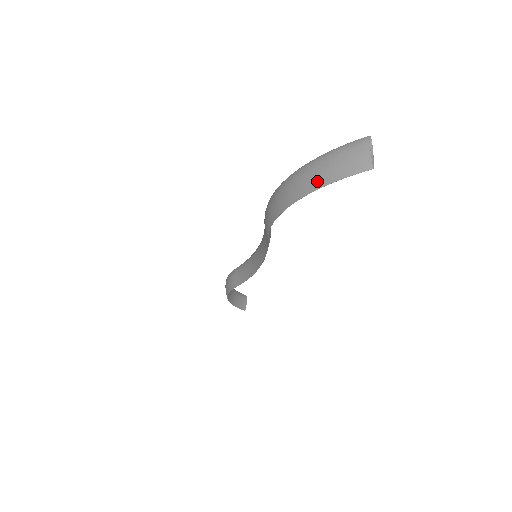
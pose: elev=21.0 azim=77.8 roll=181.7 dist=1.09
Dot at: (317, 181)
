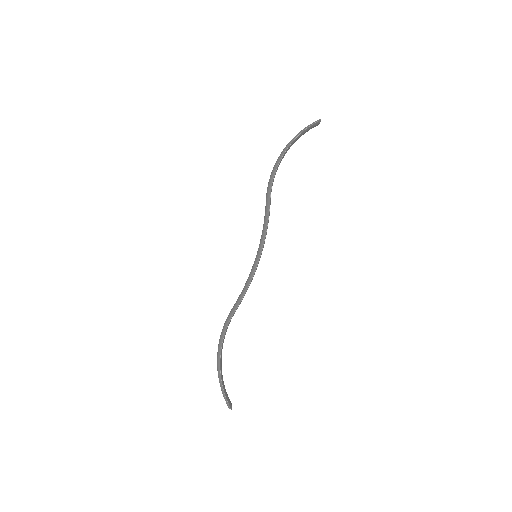
Dot at: (297, 135)
